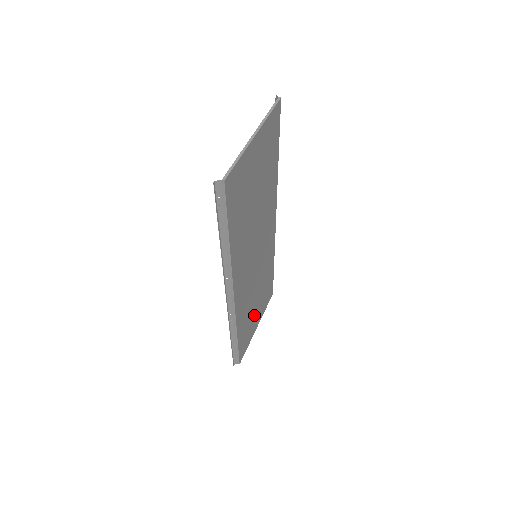
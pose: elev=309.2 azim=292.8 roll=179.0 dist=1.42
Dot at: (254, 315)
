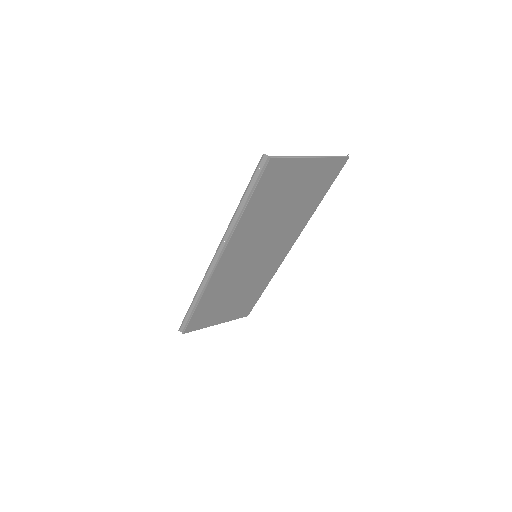
Dot at: (222, 308)
